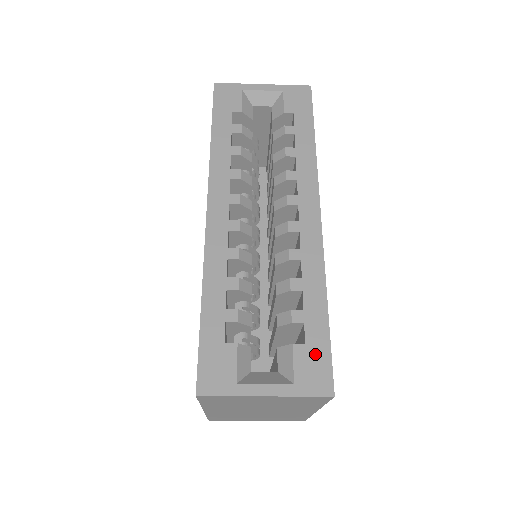
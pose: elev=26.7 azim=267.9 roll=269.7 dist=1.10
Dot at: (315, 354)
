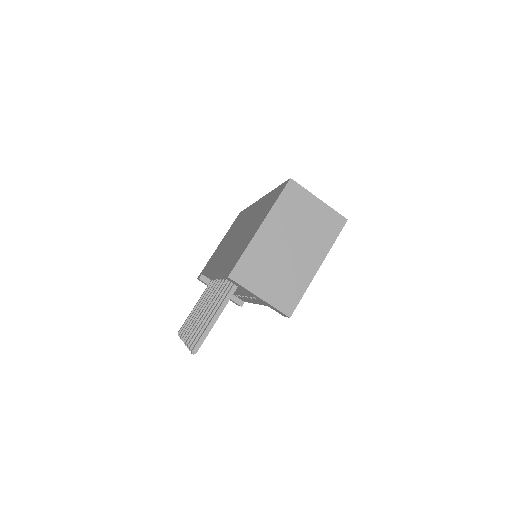
Dot at: occluded
